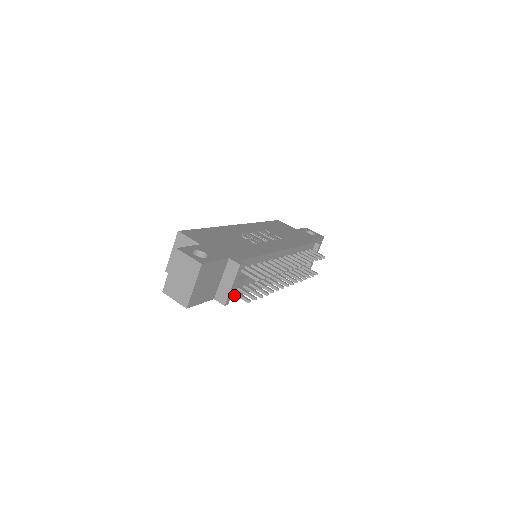
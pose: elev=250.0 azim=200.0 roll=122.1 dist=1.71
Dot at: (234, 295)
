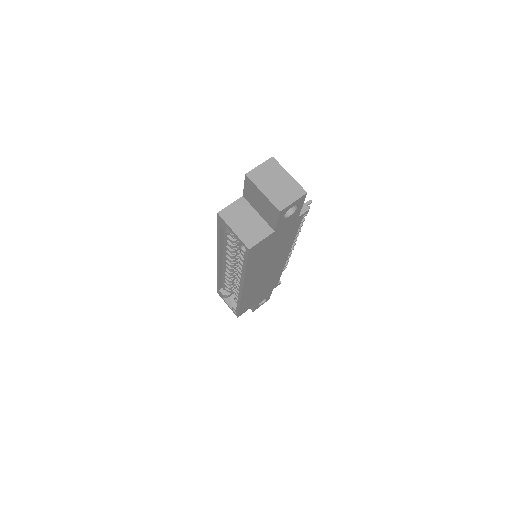
Dot at: occluded
